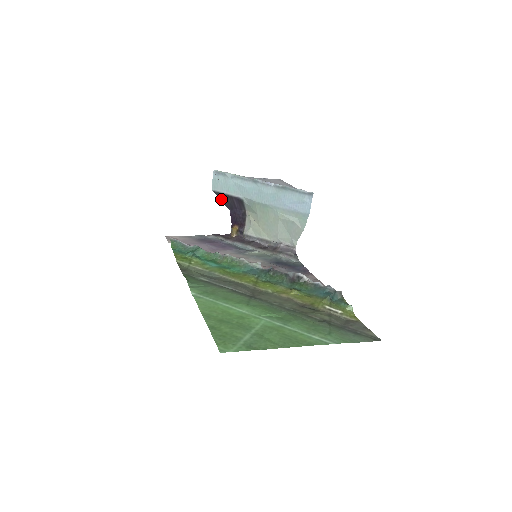
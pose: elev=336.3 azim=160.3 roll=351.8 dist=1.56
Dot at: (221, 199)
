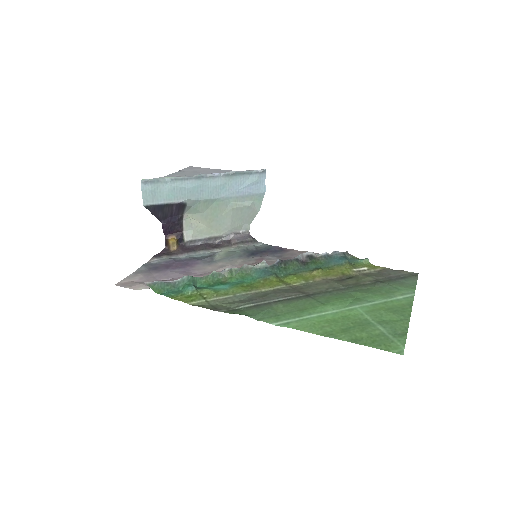
Dot at: (153, 212)
